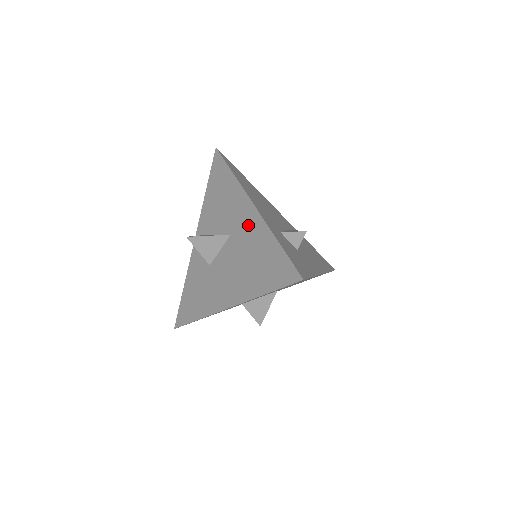
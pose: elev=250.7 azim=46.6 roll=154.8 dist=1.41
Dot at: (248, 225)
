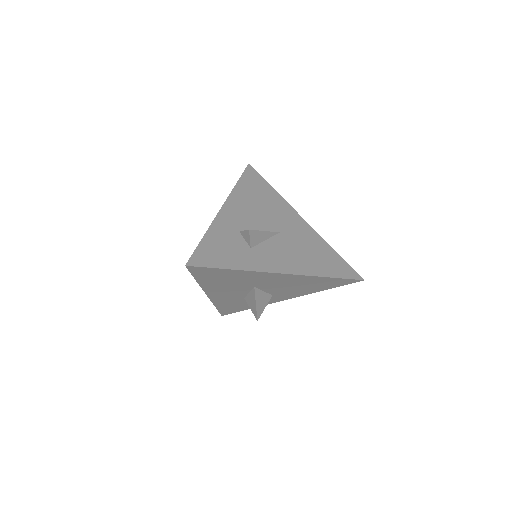
Dot at: occluded
